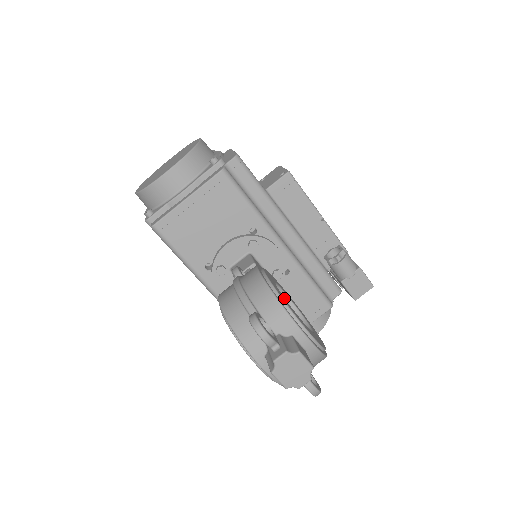
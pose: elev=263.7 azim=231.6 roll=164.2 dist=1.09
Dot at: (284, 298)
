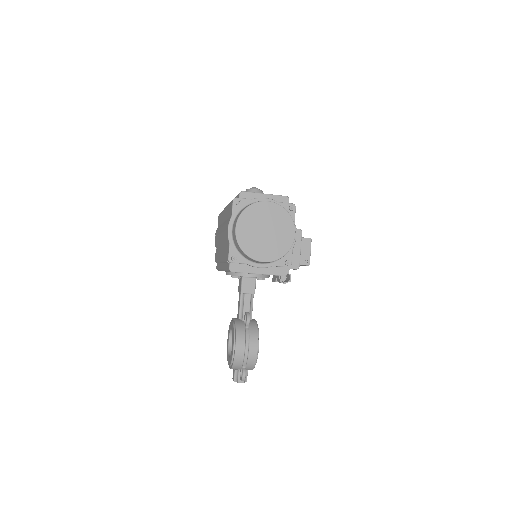
Dot at: occluded
